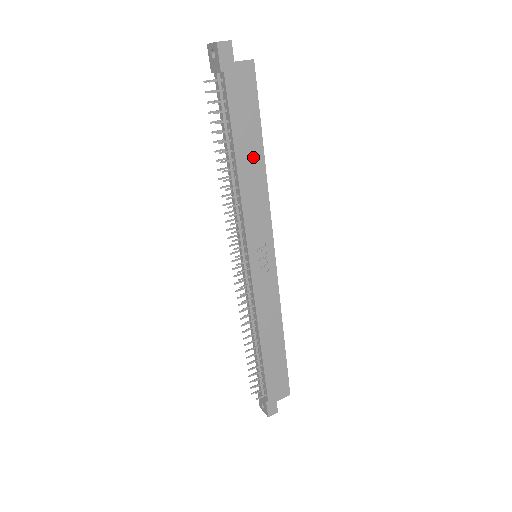
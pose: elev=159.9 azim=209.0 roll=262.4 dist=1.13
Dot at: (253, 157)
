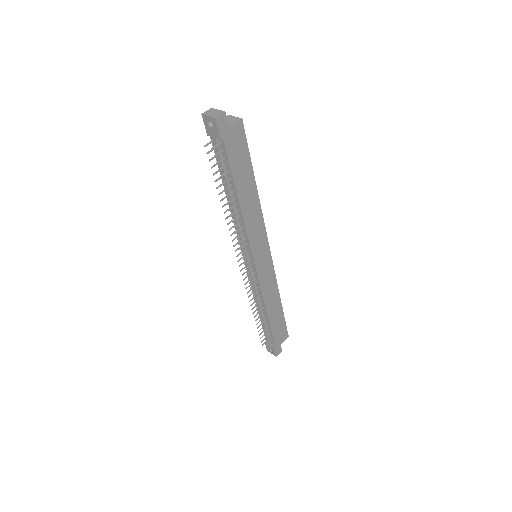
Dot at: (249, 191)
